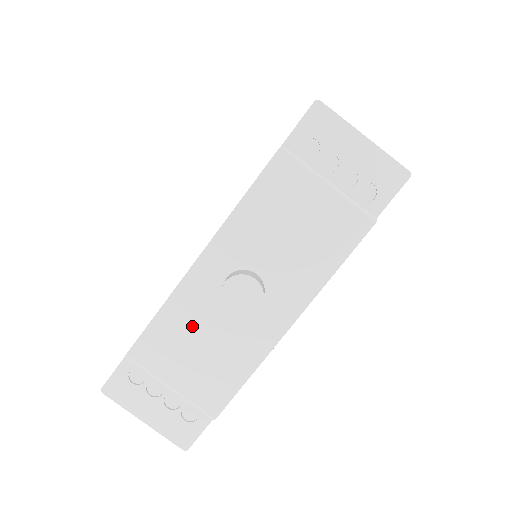
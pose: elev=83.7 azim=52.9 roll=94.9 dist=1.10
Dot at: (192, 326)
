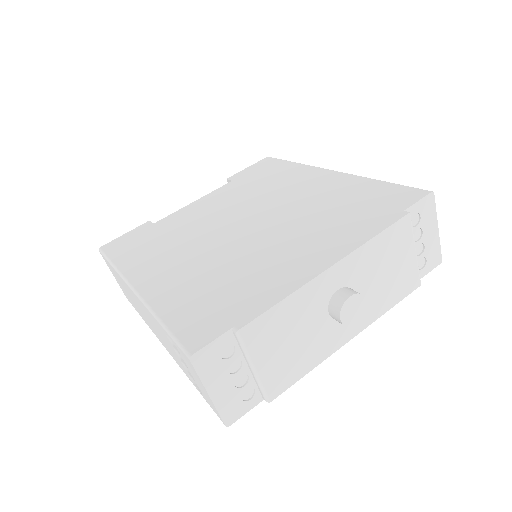
Dot at: (298, 320)
